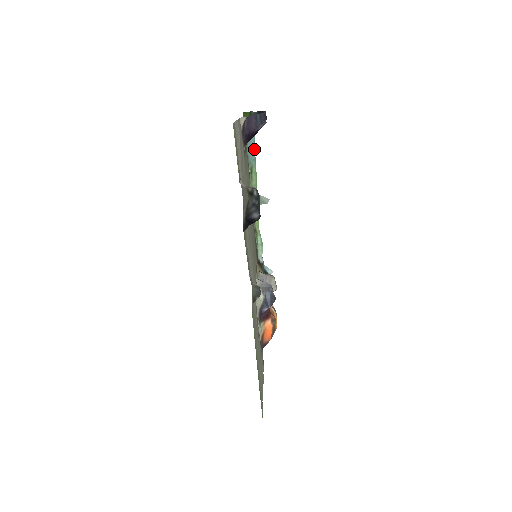
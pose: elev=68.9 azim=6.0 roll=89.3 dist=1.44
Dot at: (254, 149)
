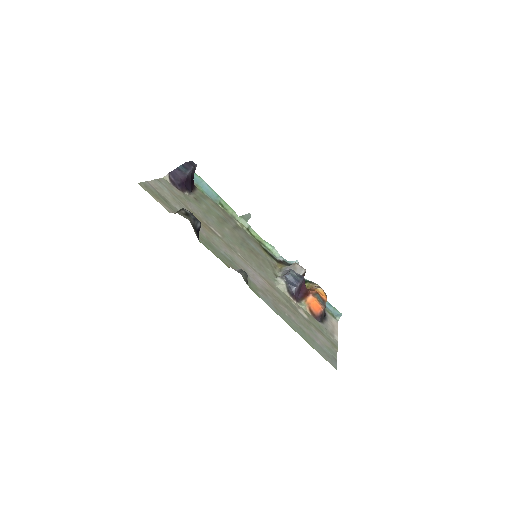
Dot at: (212, 190)
